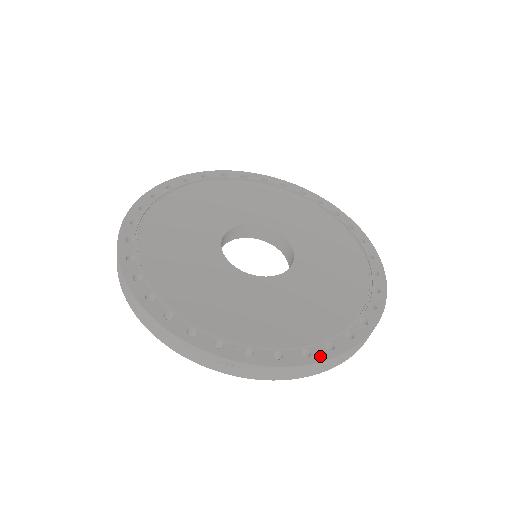
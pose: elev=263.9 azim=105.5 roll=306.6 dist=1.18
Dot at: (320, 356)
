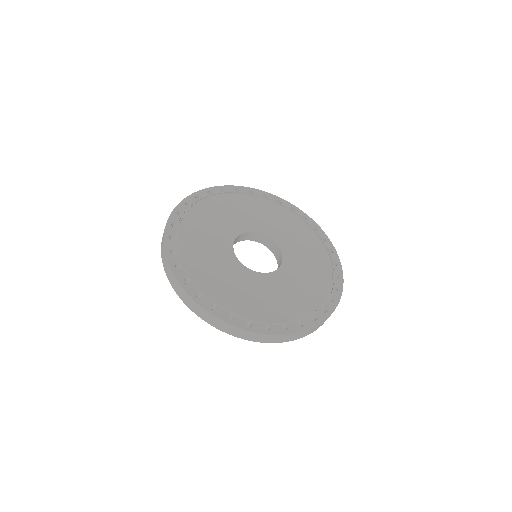
Dot at: (294, 330)
